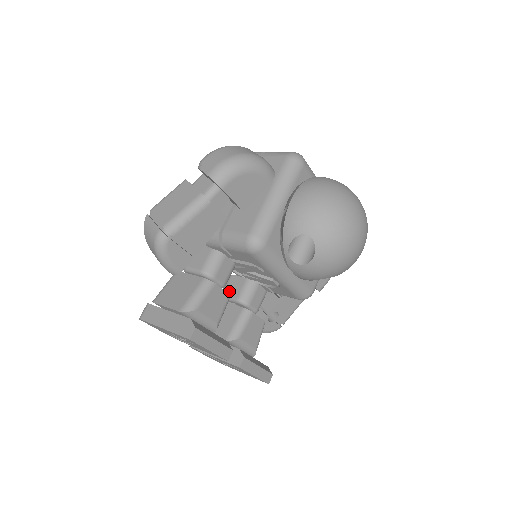
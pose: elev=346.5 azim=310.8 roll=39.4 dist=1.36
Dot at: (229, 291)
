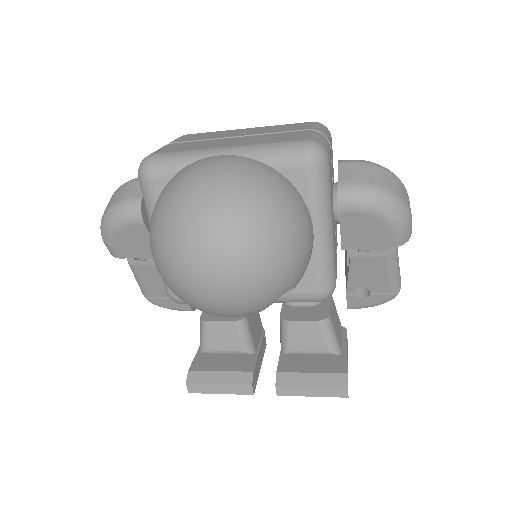
Dot at: occluded
